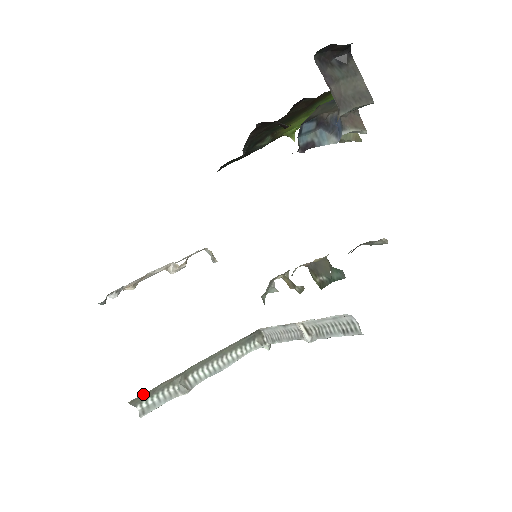
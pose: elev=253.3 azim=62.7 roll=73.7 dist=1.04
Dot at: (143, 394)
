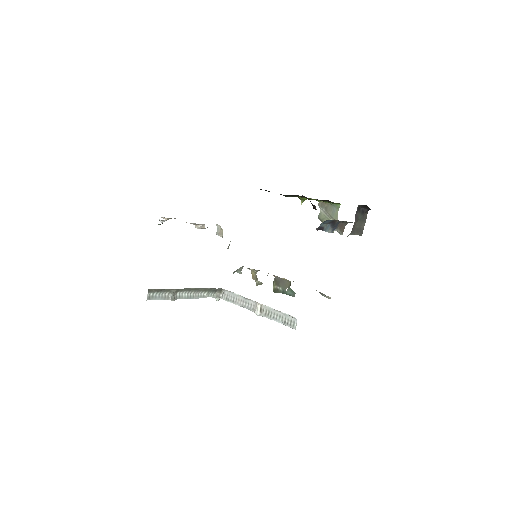
Dot at: (157, 289)
